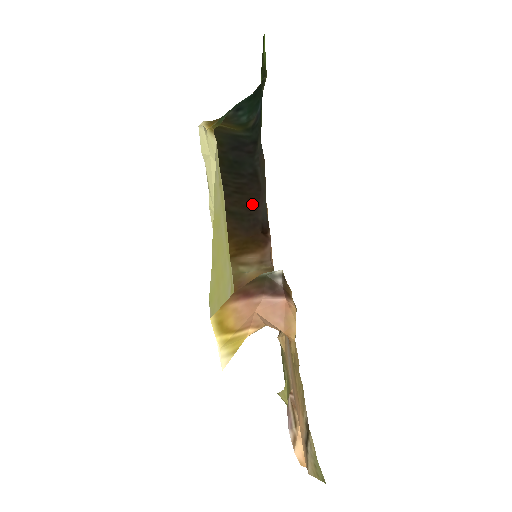
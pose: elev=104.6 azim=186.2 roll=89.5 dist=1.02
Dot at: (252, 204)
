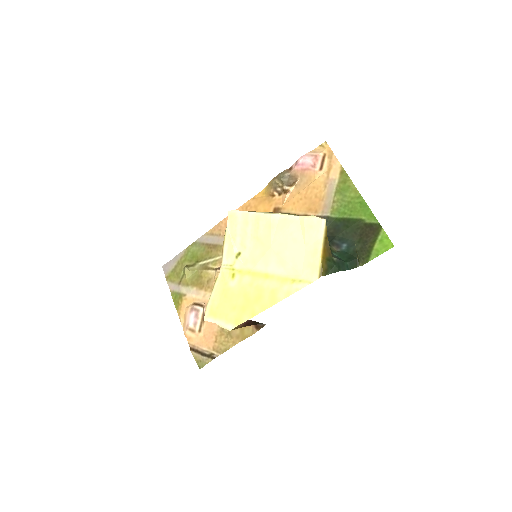
Dot at: occluded
